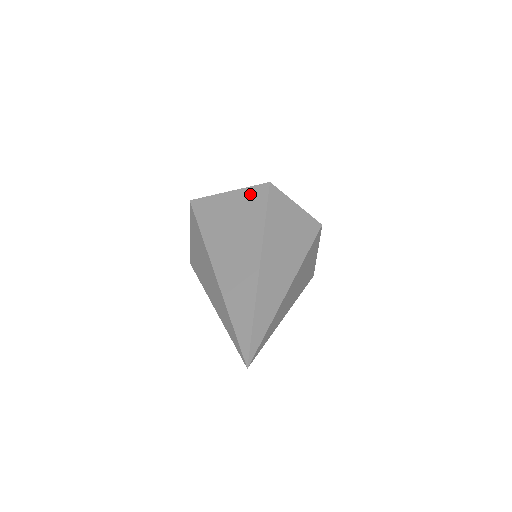
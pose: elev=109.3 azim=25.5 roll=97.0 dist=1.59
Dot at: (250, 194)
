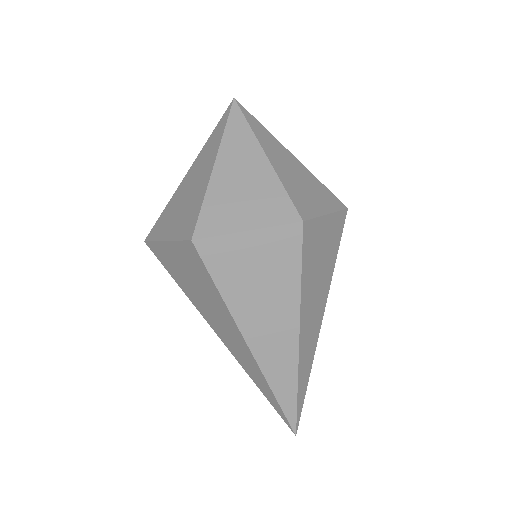
Dot at: (185, 253)
